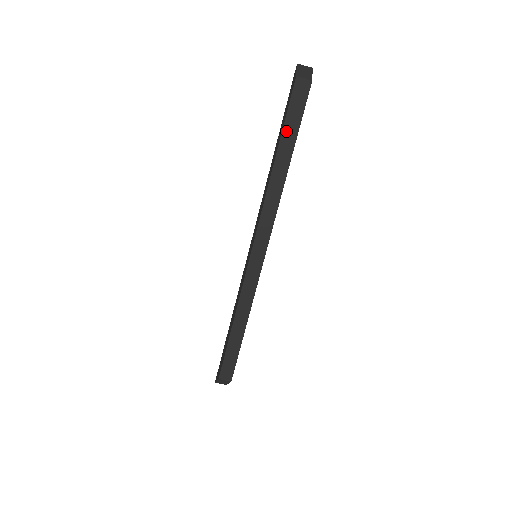
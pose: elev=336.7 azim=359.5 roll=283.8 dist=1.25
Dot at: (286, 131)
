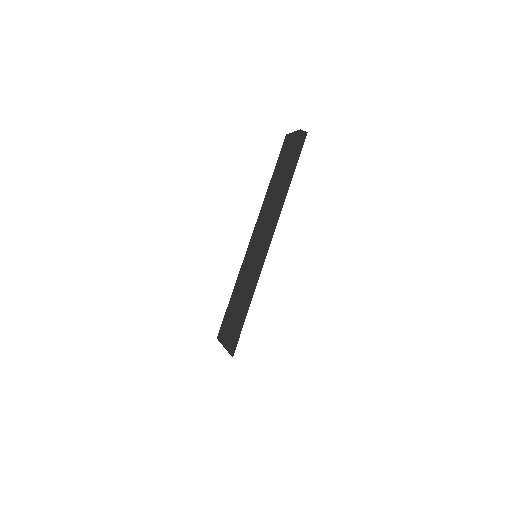
Dot at: (276, 169)
